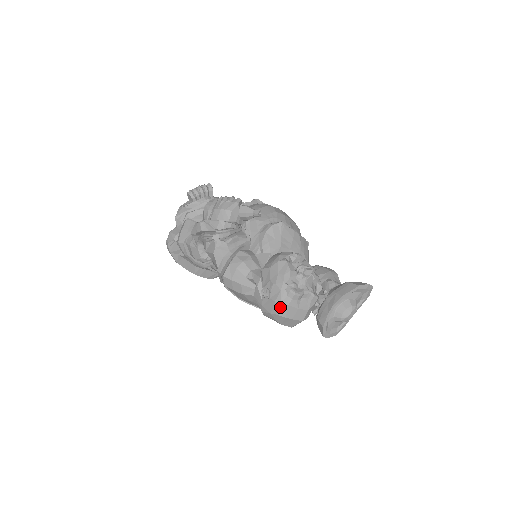
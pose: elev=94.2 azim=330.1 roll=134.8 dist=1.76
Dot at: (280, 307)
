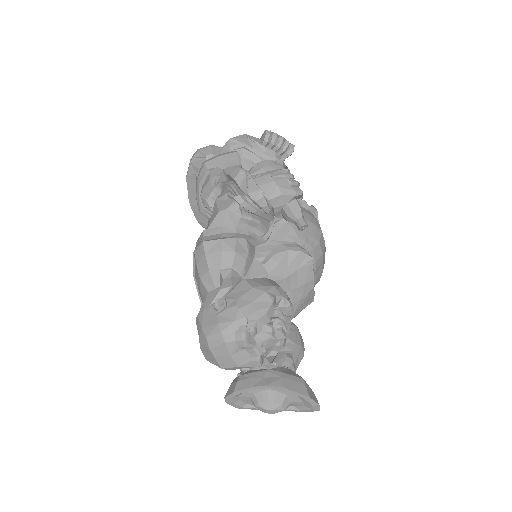
Dot at: (216, 334)
